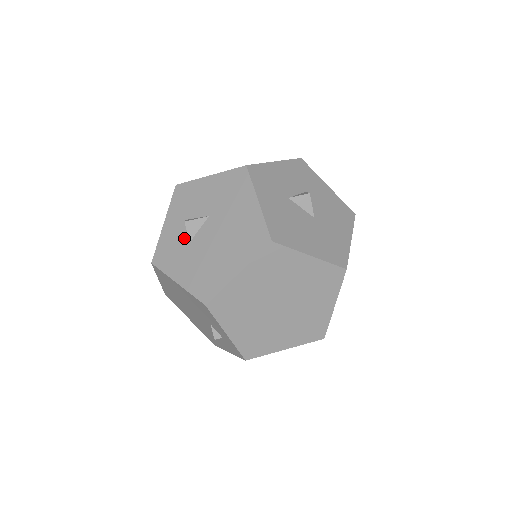
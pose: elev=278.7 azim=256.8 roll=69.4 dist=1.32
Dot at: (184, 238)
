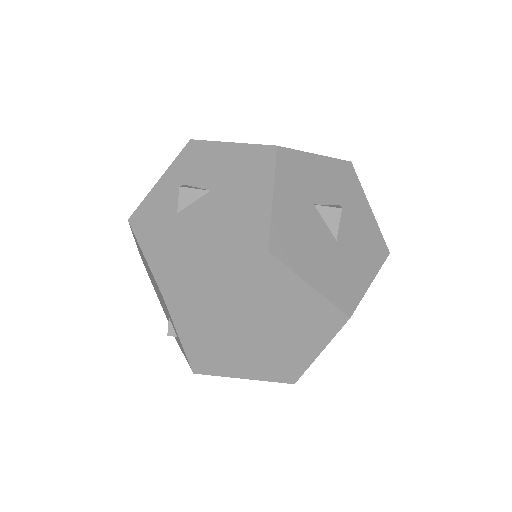
Dot at: (173, 205)
